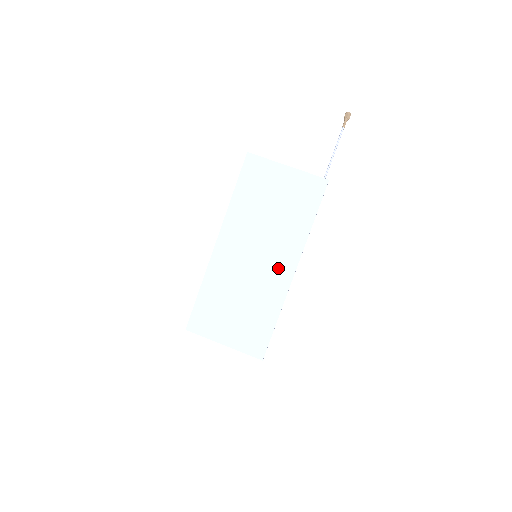
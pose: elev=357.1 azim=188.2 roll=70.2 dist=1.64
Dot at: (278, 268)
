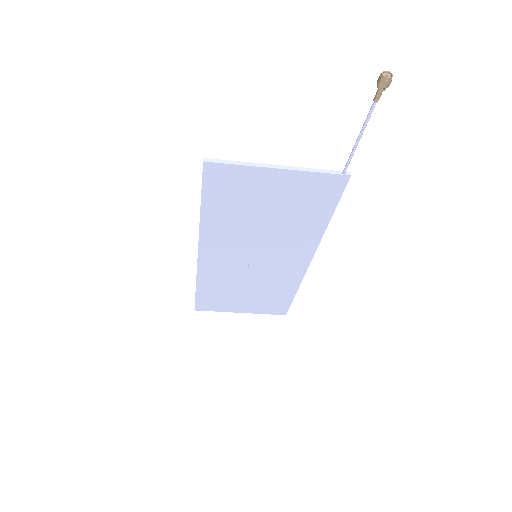
Dot at: (288, 262)
